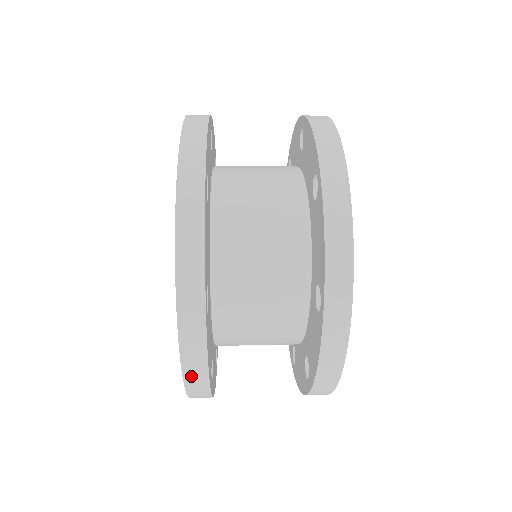
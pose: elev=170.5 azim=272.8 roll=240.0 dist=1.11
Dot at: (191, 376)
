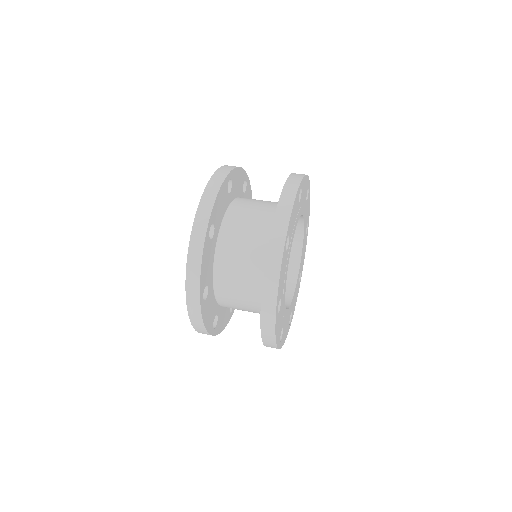
Dot at: occluded
